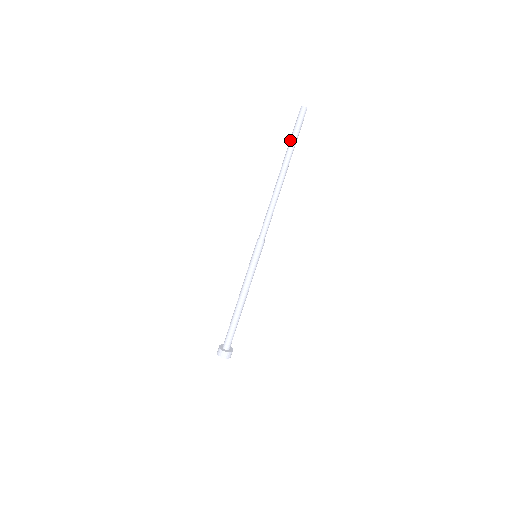
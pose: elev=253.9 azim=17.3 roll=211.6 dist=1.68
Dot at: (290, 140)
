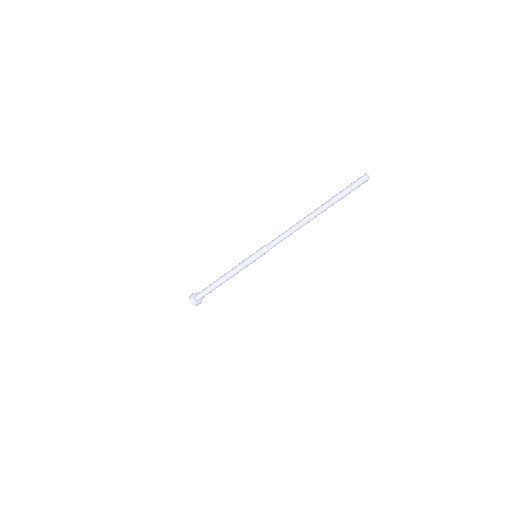
Dot at: occluded
